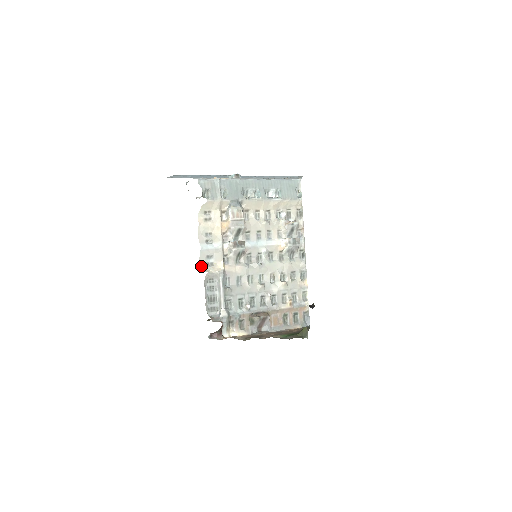
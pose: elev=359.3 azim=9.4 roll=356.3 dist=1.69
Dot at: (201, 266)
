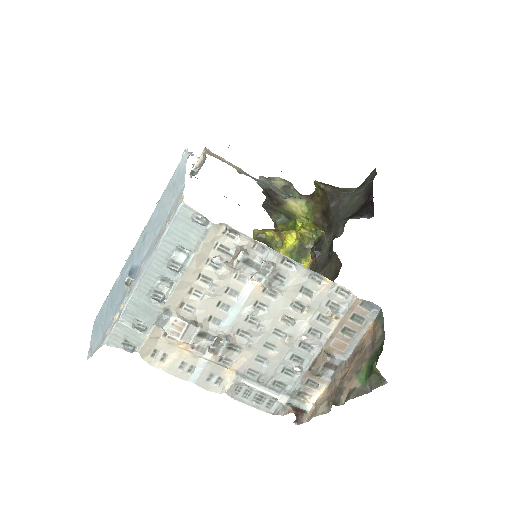
Dot at: occluded
